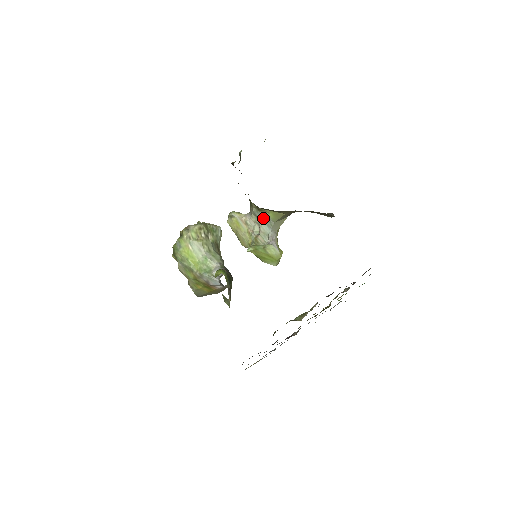
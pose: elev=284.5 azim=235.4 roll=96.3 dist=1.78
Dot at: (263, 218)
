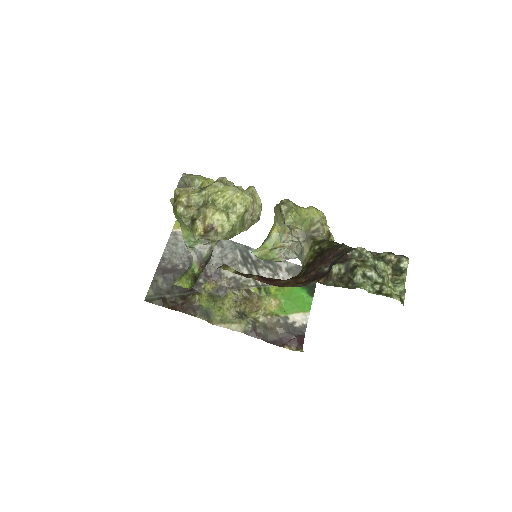
Dot at: occluded
